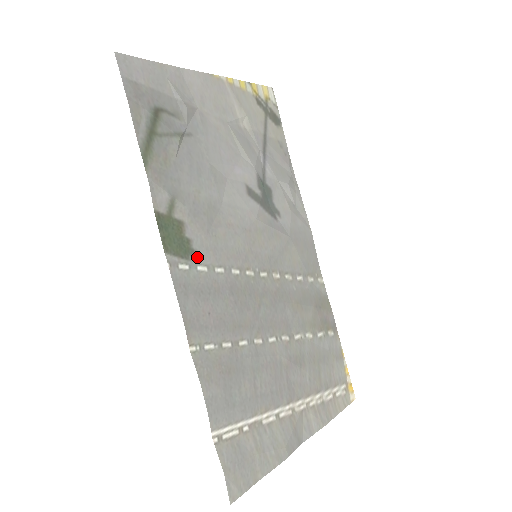
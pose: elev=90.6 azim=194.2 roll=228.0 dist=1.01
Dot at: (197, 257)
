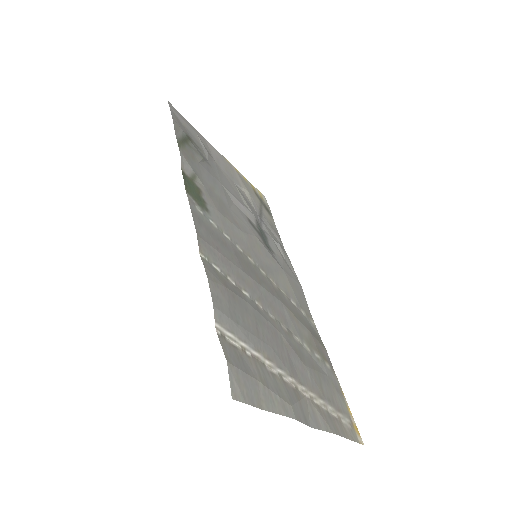
Dot at: (210, 215)
